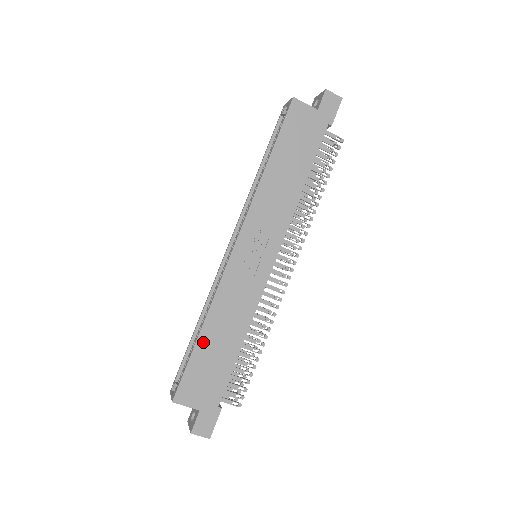
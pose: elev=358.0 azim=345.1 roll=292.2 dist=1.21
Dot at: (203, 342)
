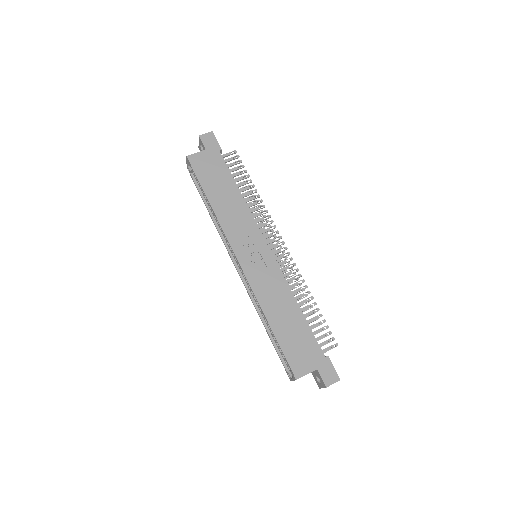
Dot at: (277, 329)
